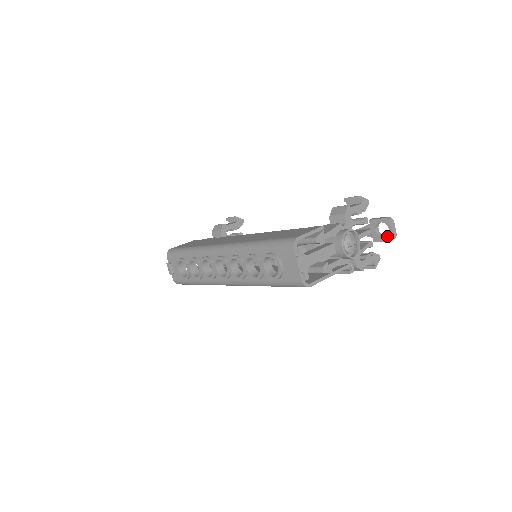
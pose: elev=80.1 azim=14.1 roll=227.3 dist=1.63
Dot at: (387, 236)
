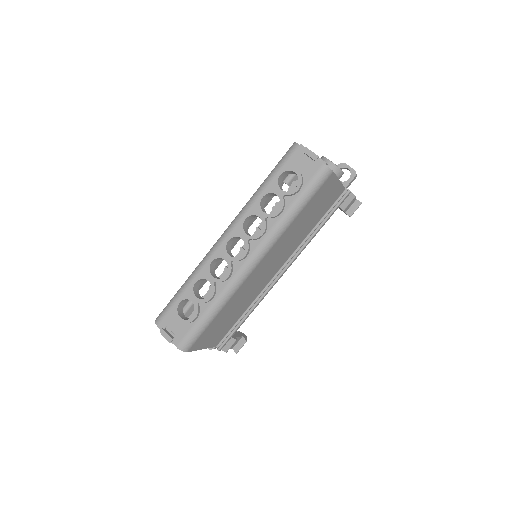
Dot at: (350, 175)
